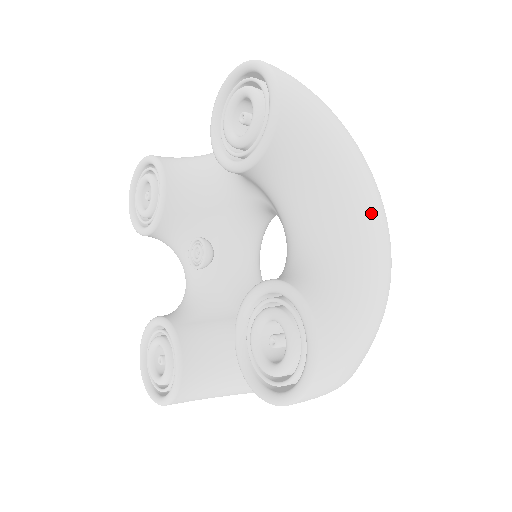
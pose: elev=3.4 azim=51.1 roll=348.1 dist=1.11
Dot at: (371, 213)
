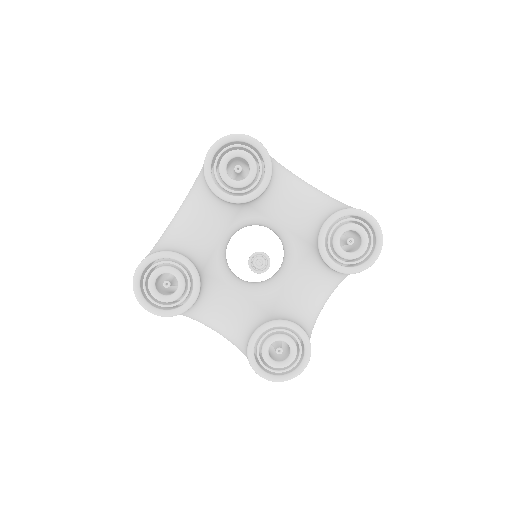
Dot at: occluded
